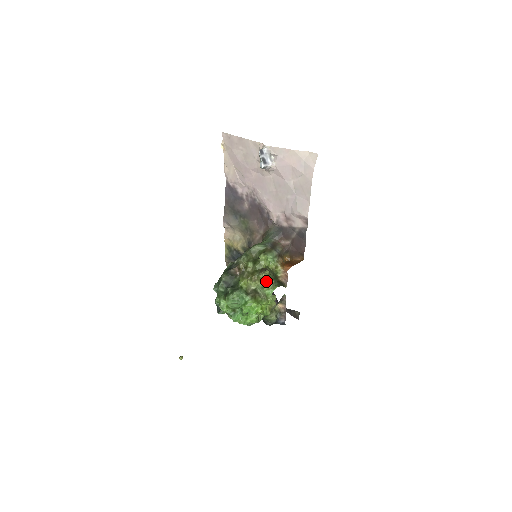
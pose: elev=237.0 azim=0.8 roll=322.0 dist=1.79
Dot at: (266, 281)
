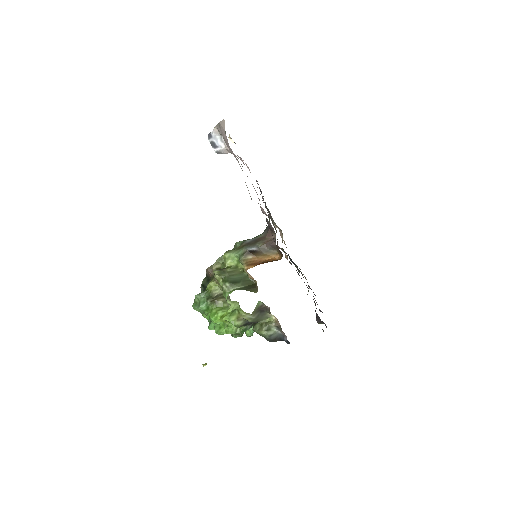
Dot at: (223, 283)
